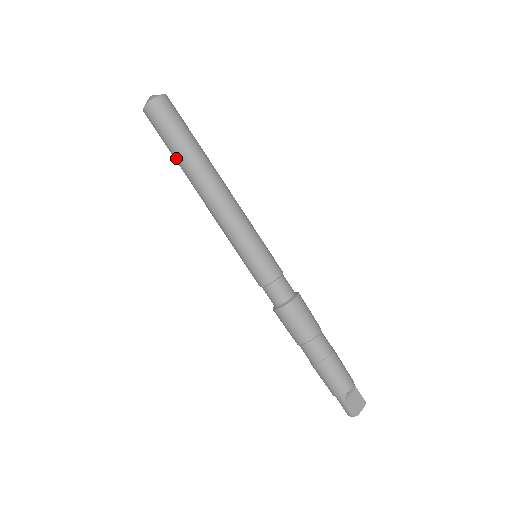
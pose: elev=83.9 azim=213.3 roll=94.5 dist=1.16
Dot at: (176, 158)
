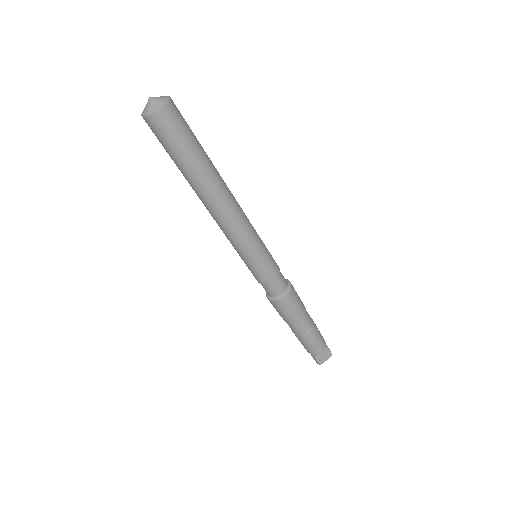
Dot at: (180, 170)
